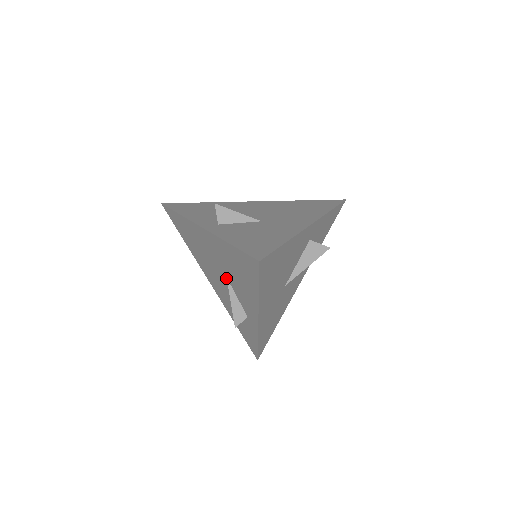
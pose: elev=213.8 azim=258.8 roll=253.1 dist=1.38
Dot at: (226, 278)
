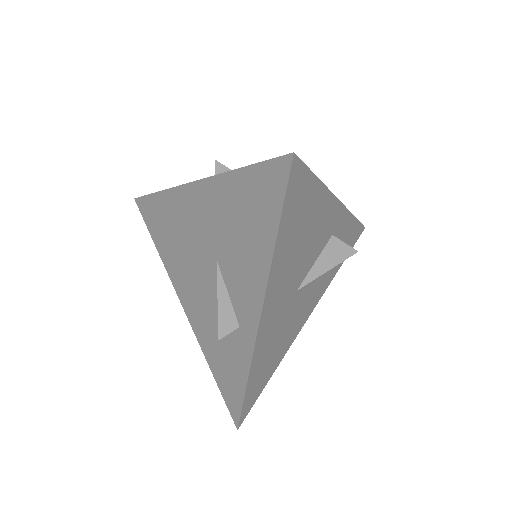
Dot at: (215, 263)
